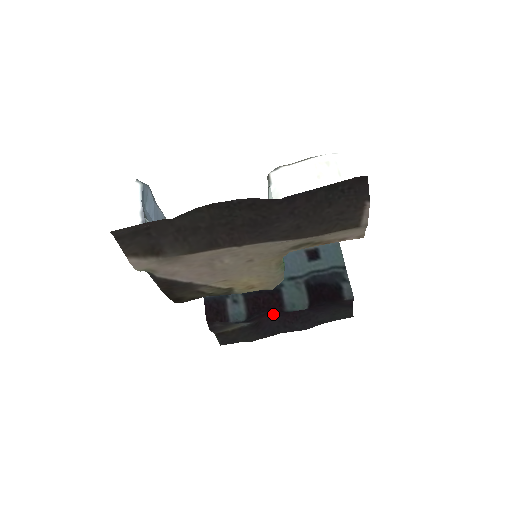
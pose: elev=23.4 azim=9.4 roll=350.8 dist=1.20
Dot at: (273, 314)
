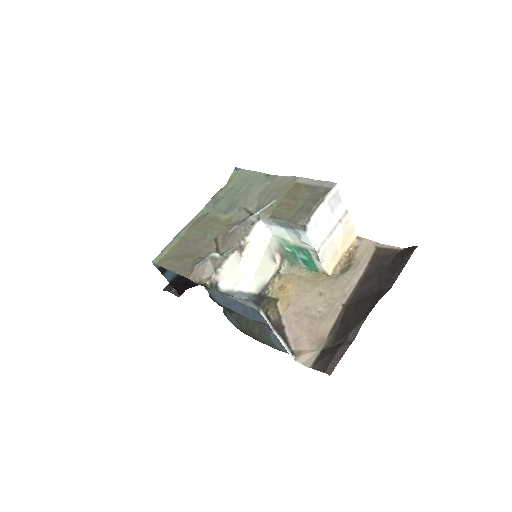
Dot at: occluded
